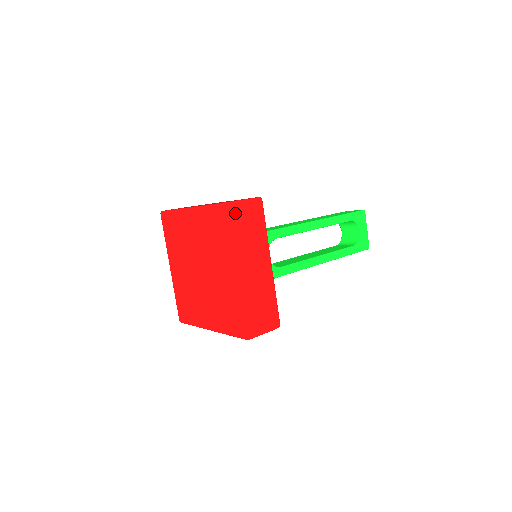
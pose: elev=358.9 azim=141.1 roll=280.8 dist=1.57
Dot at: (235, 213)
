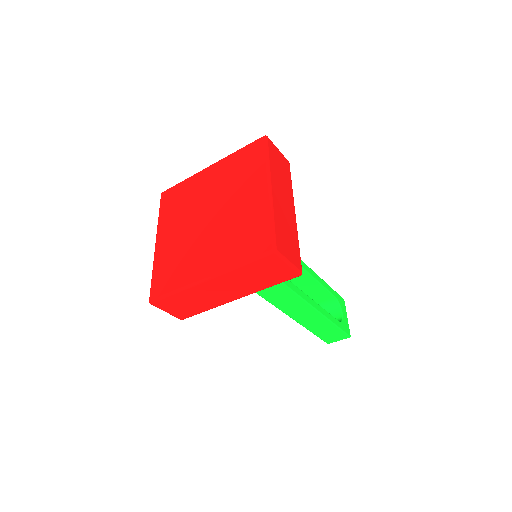
Dot at: (271, 147)
